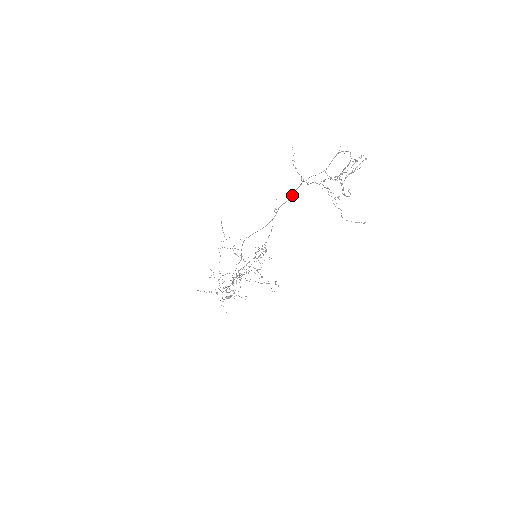
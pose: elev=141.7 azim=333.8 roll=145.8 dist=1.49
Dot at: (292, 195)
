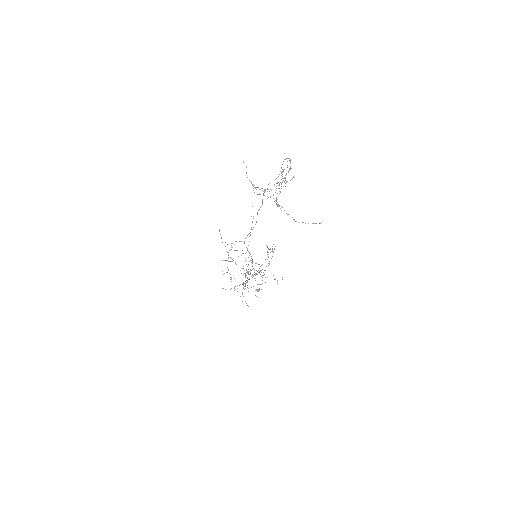
Dot at: (262, 201)
